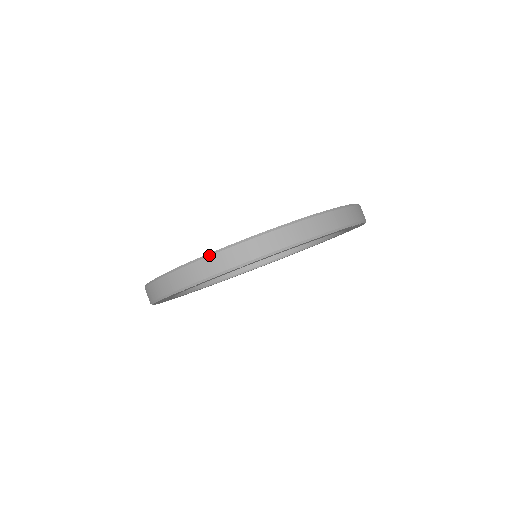
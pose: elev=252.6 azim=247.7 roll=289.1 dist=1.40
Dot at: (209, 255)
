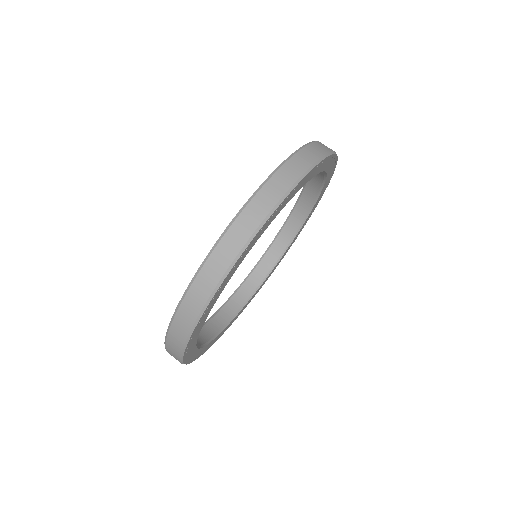
Dot at: occluded
